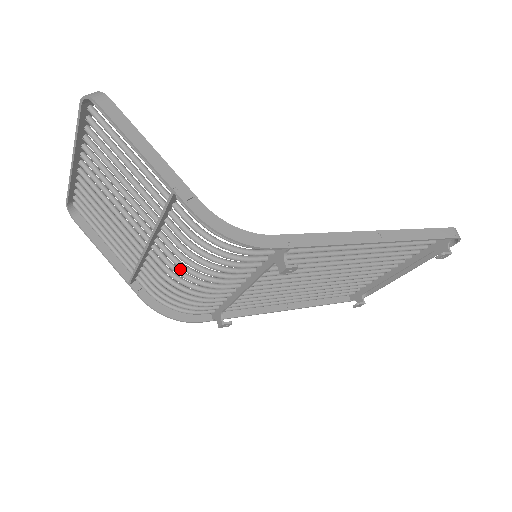
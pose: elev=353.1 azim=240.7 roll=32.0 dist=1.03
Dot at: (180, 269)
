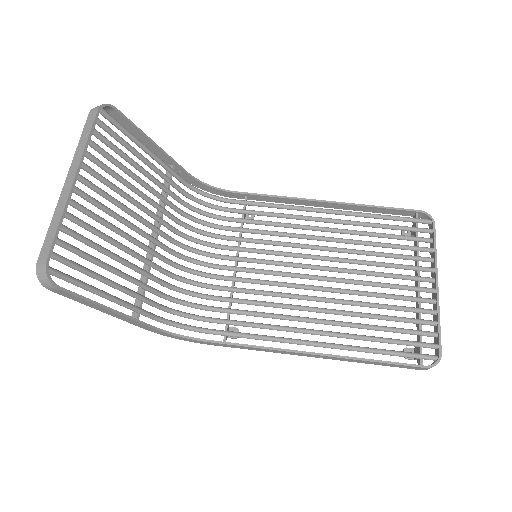
Dot at: (182, 247)
